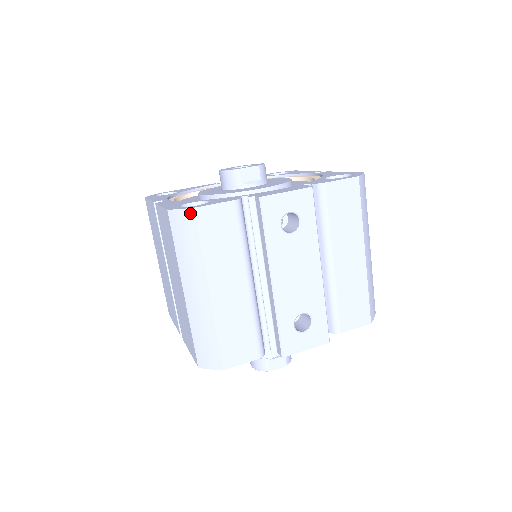
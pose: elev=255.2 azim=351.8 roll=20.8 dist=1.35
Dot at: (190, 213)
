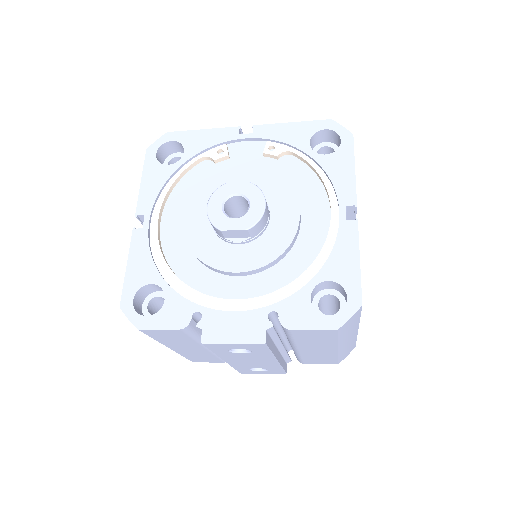
Dot at: (136, 327)
